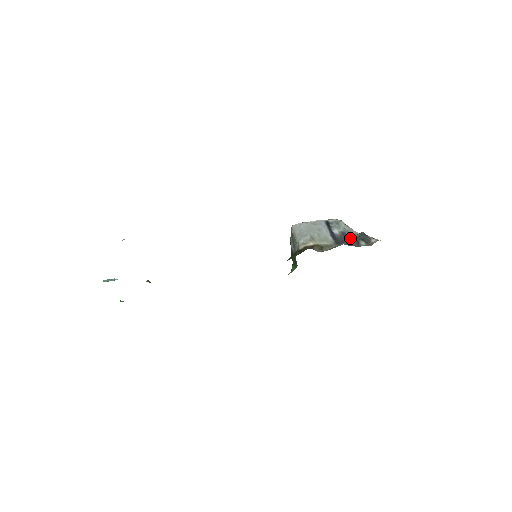
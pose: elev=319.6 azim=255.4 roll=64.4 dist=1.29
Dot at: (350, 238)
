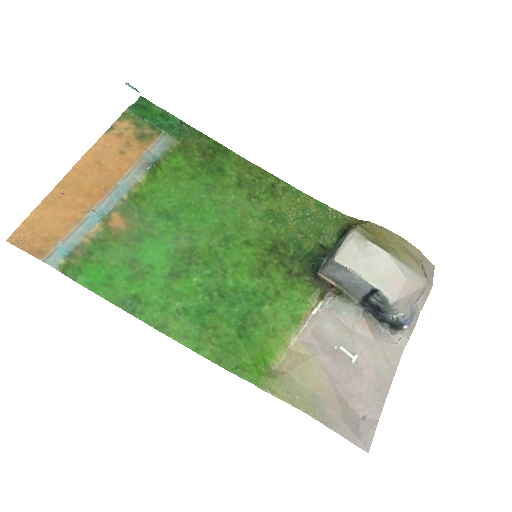
Dot at: (380, 313)
